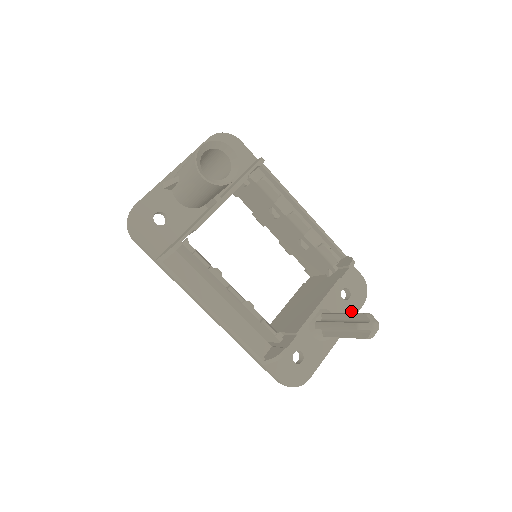
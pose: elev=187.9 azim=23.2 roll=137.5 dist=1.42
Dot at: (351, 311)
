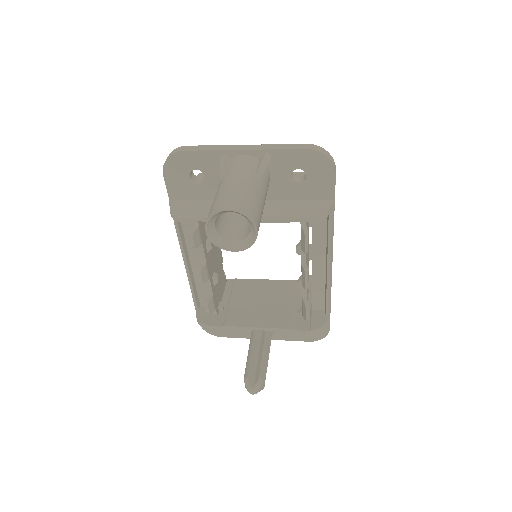
Dot at: (294, 337)
